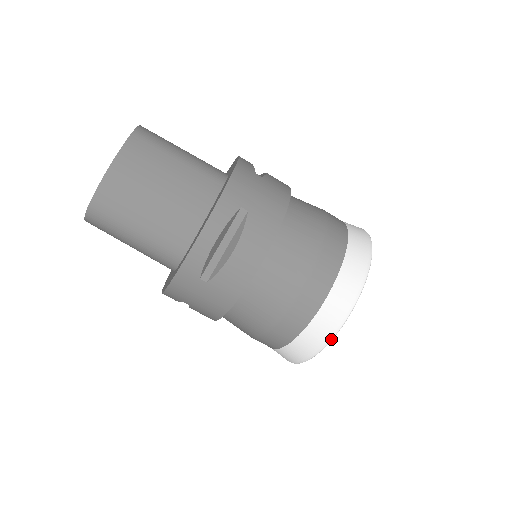
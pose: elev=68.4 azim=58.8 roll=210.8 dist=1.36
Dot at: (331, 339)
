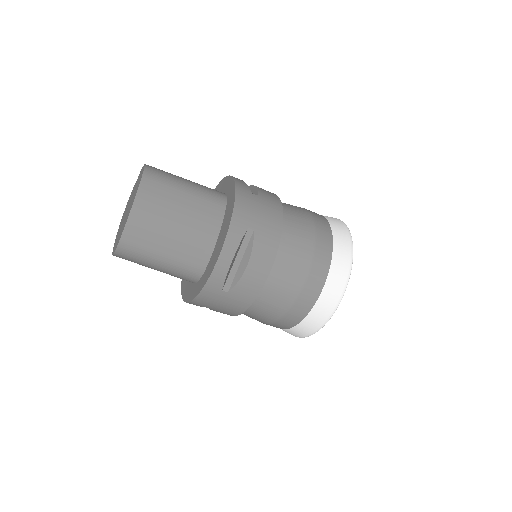
Dot at: (330, 318)
